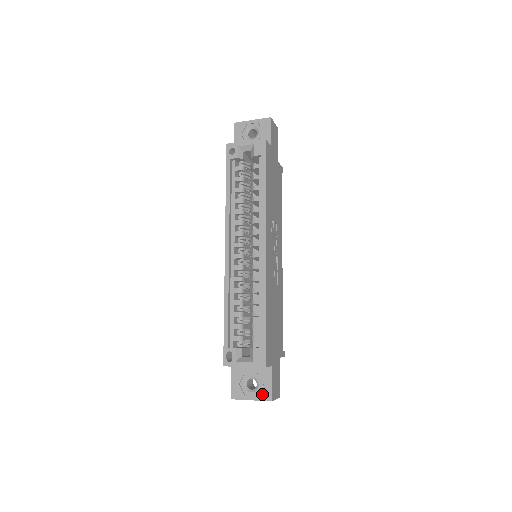
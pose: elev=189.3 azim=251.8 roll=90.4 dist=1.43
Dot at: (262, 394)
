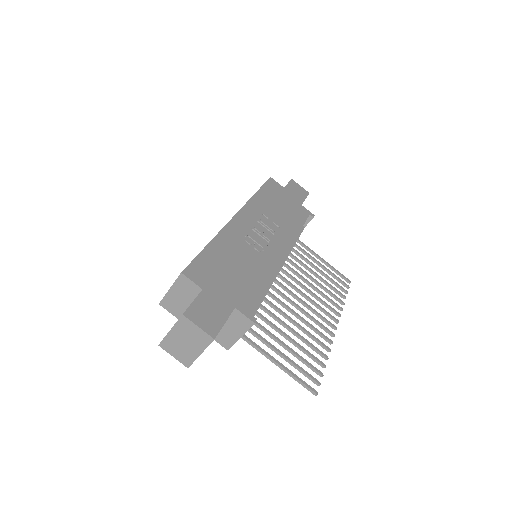
Dot at: occluded
